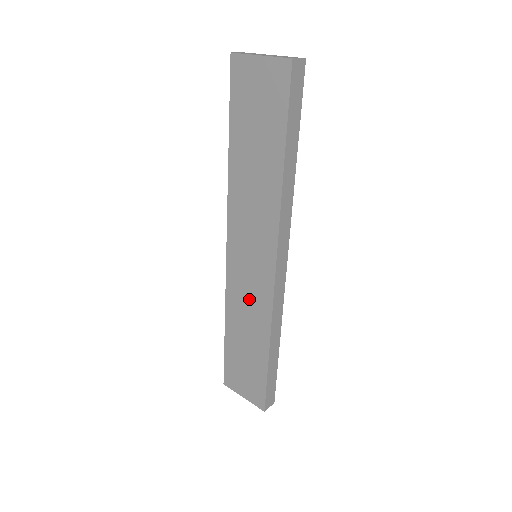
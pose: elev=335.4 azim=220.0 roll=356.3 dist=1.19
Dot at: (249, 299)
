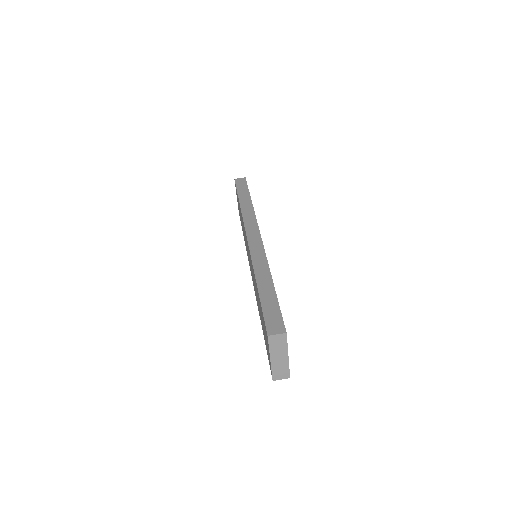
Dot at: occluded
